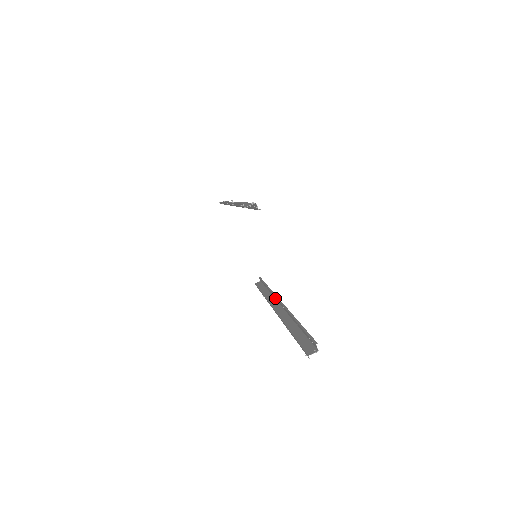
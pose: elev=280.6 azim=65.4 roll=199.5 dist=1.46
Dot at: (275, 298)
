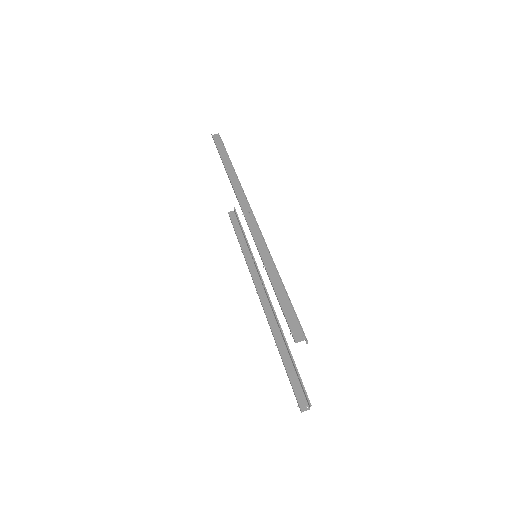
Dot at: (258, 272)
